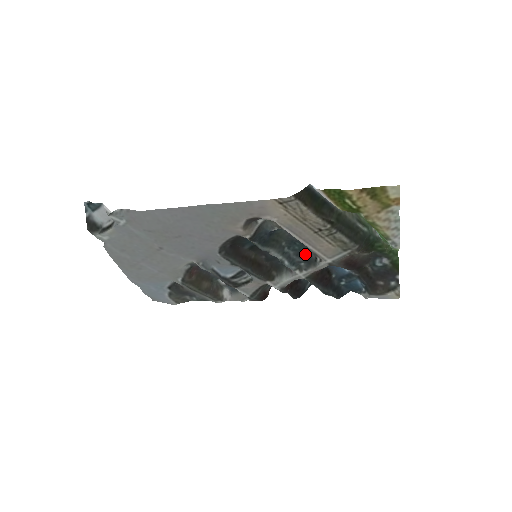
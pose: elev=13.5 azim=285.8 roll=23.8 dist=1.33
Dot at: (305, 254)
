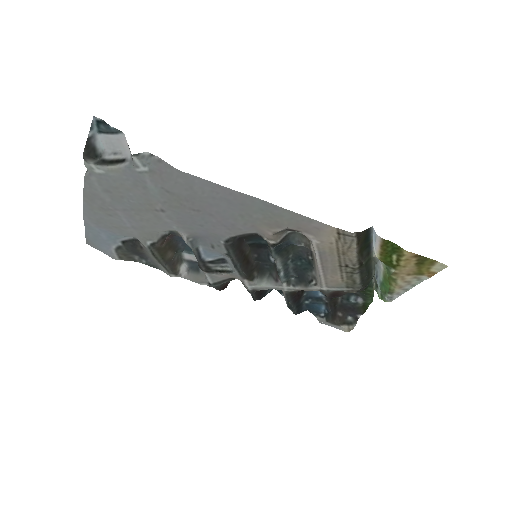
Dot at: (302, 272)
